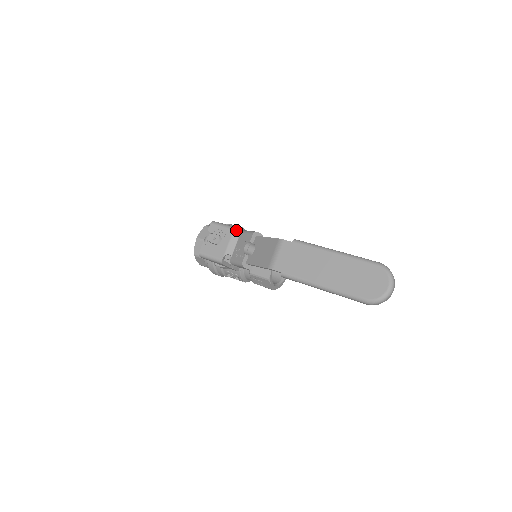
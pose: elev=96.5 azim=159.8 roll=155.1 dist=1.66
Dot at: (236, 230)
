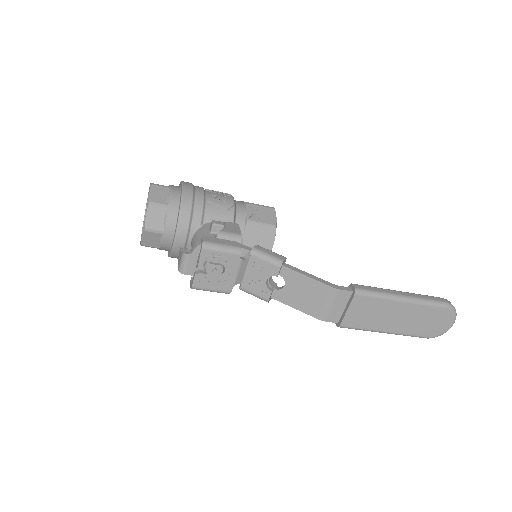
Dot at: (239, 246)
